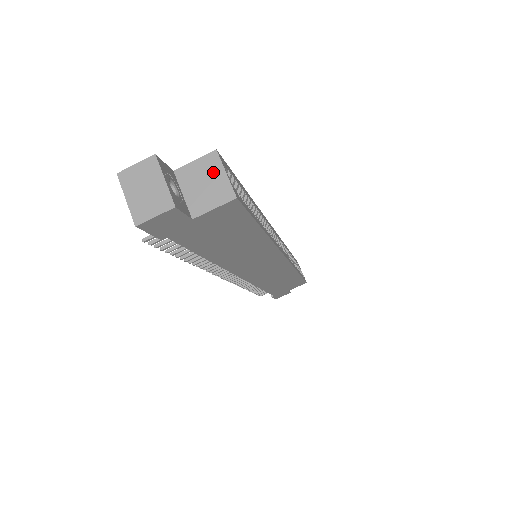
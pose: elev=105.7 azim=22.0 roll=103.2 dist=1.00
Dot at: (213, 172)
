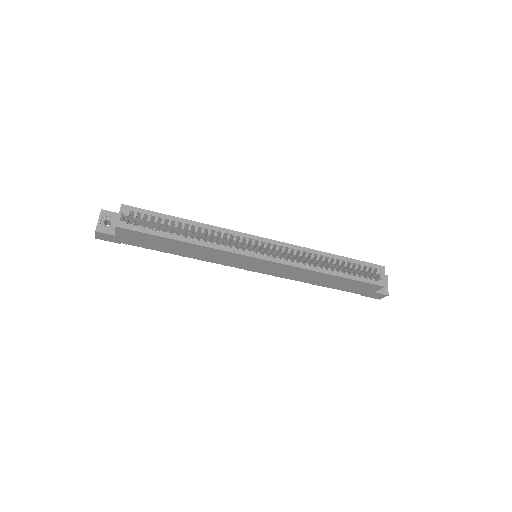
Dot at: (119, 214)
